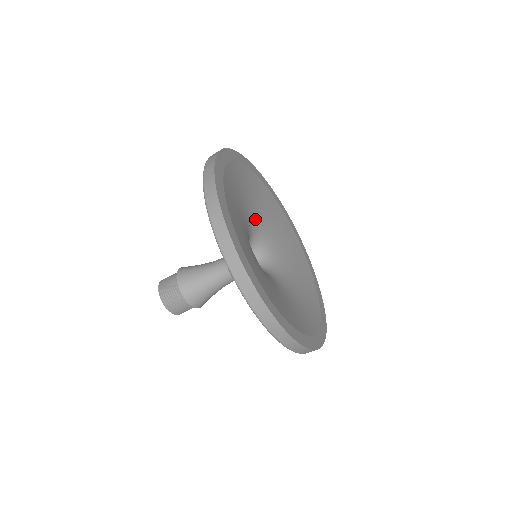
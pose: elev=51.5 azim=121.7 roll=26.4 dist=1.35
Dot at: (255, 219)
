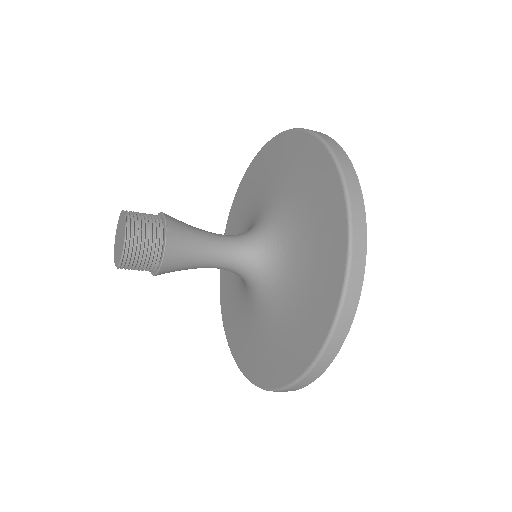
Dot at: occluded
